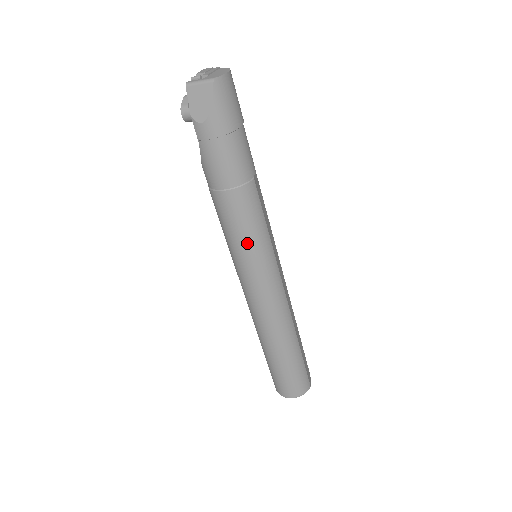
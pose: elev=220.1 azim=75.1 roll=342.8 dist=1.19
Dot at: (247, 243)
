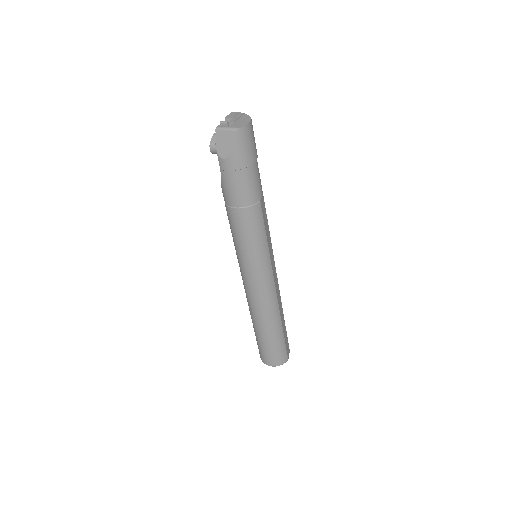
Dot at: (249, 248)
